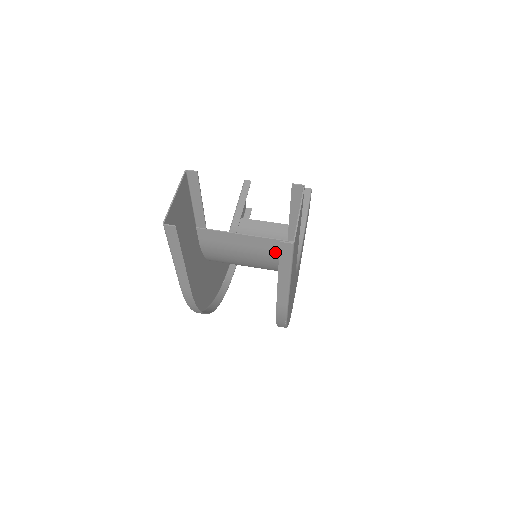
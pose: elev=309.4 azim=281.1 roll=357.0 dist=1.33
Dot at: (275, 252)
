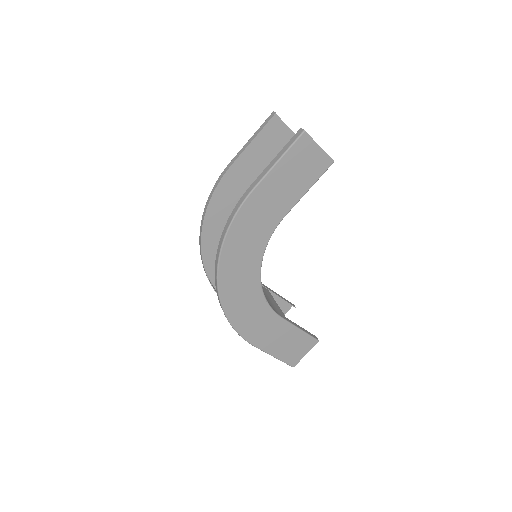
Dot at: occluded
